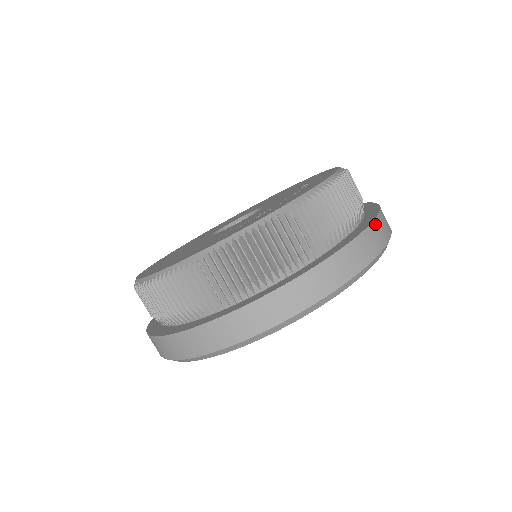
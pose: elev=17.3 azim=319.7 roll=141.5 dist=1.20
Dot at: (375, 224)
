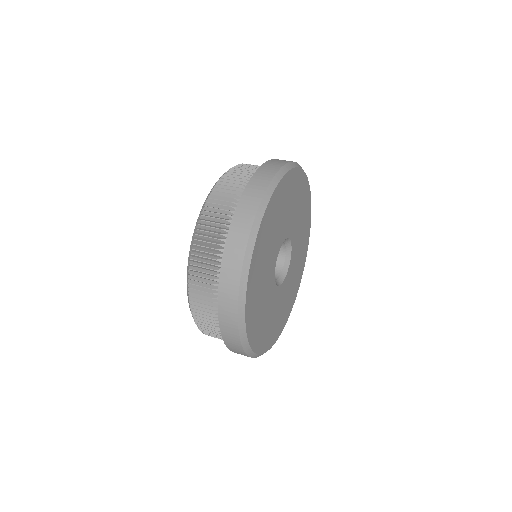
Dot at: (238, 211)
